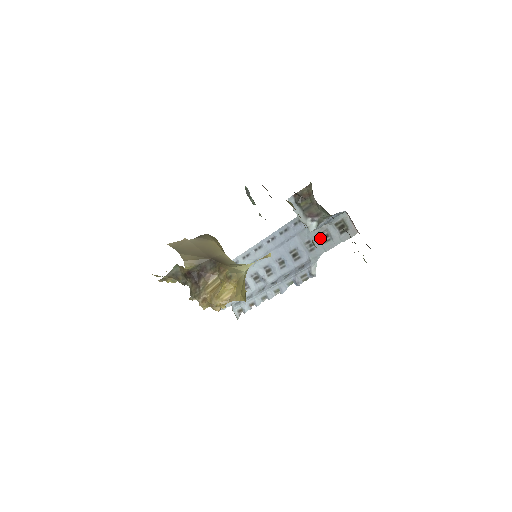
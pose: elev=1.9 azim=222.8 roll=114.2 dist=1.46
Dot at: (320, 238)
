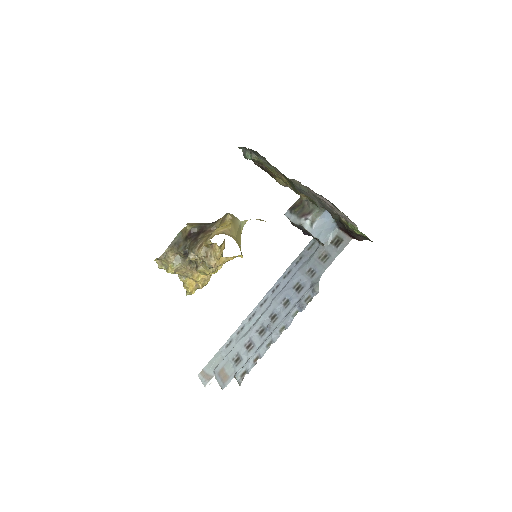
Dot at: (320, 261)
